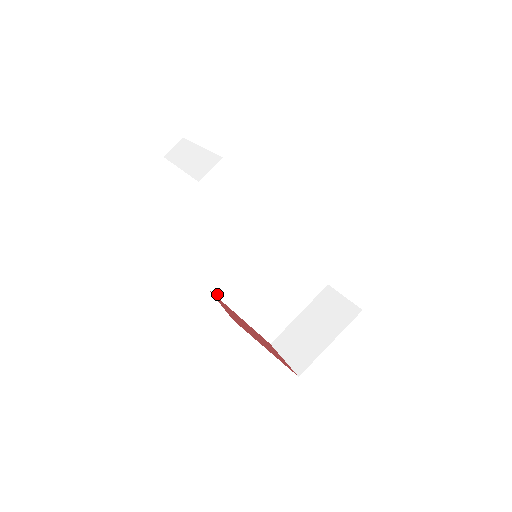
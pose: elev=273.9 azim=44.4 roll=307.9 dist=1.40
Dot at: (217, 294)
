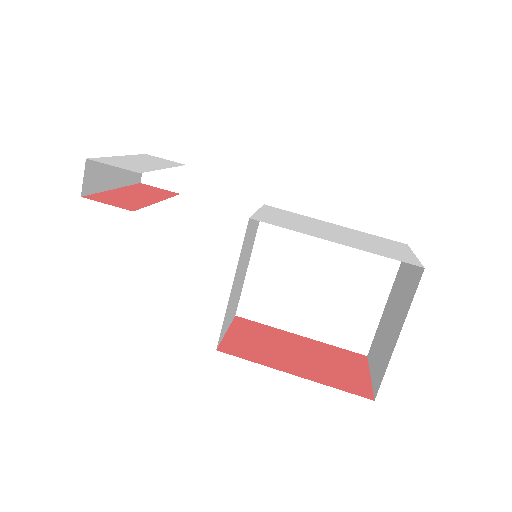
Dot at: (249, 317)
